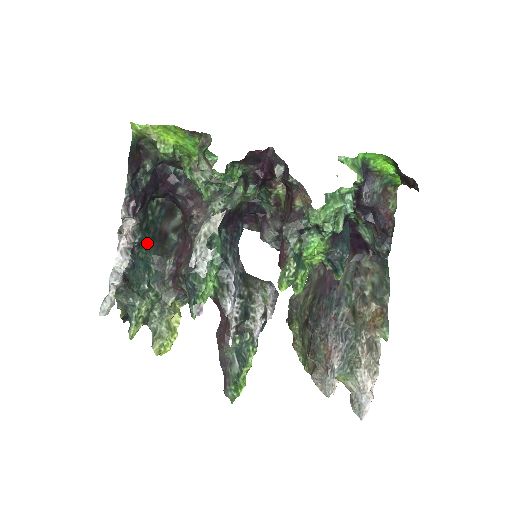
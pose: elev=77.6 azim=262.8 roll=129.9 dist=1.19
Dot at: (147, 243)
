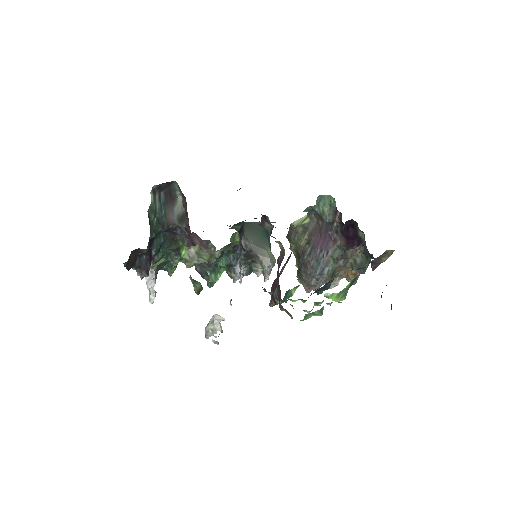
Dot at: (161, 244)
